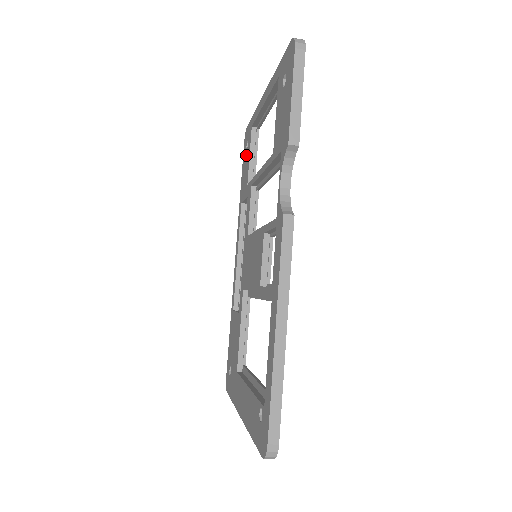
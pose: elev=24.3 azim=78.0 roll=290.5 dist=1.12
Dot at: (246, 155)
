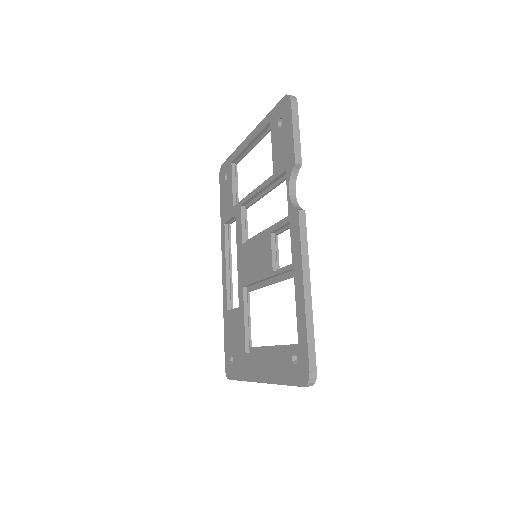
Dot at: (226, 185)
